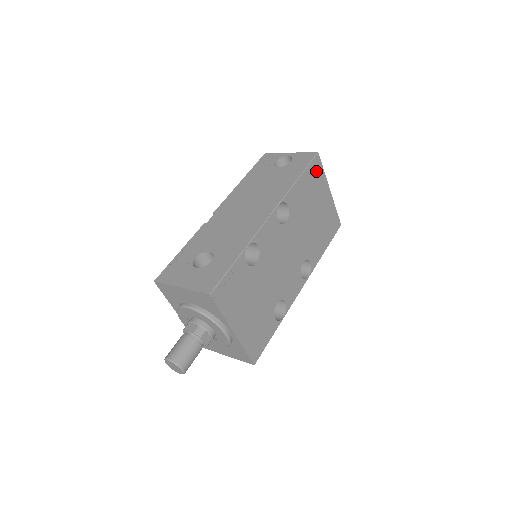
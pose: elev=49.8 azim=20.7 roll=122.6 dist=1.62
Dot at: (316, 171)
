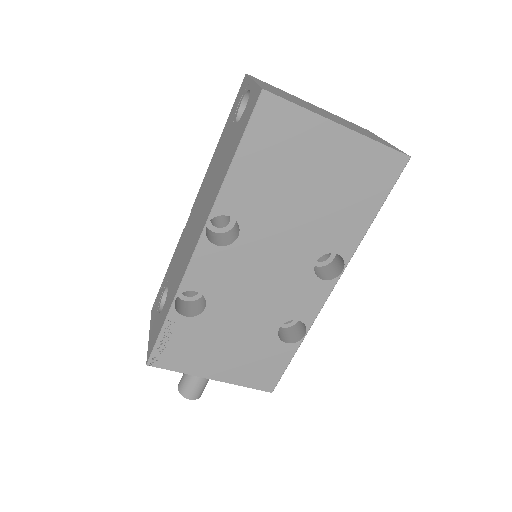
Dot at: (275, 123)
